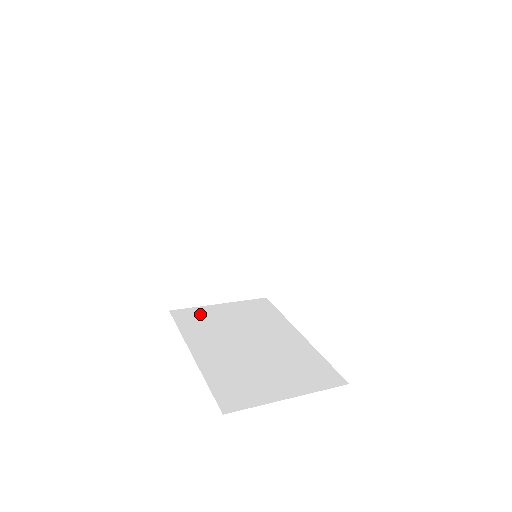
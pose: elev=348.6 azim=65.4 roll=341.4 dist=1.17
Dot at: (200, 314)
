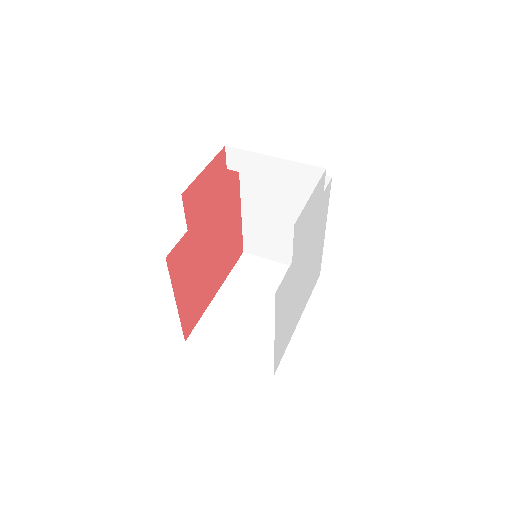
Dot at: (257, 265)
